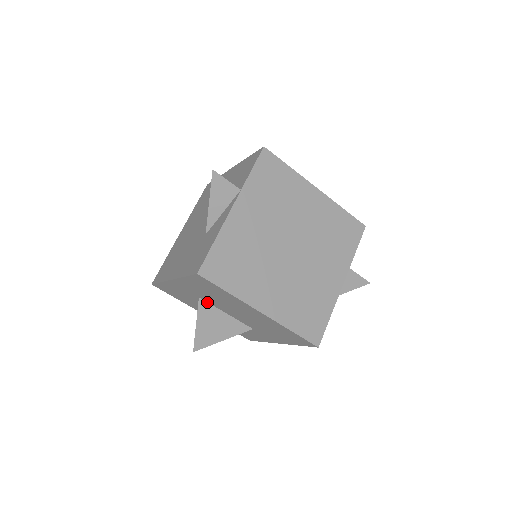
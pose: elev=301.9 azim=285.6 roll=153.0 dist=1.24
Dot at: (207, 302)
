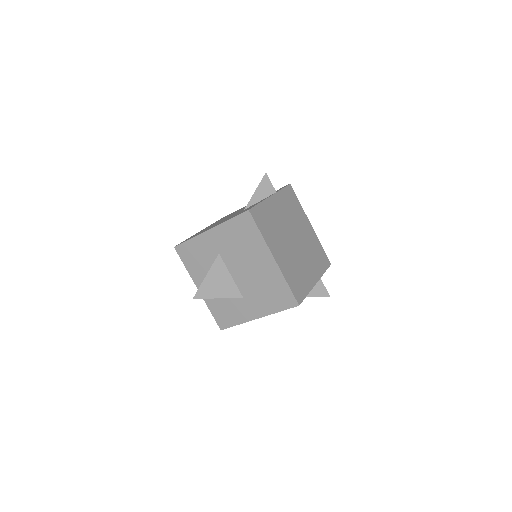
Dot at: (222, 260)
